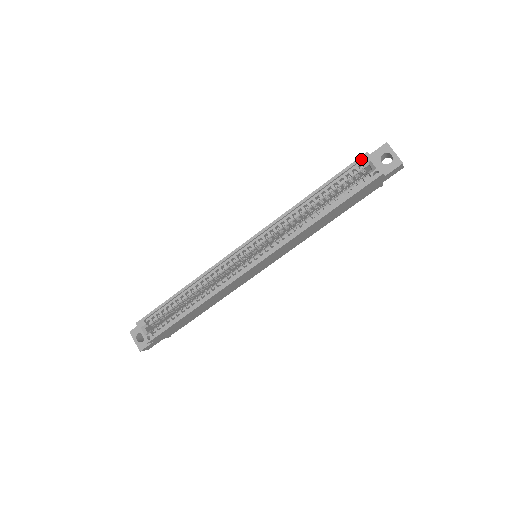
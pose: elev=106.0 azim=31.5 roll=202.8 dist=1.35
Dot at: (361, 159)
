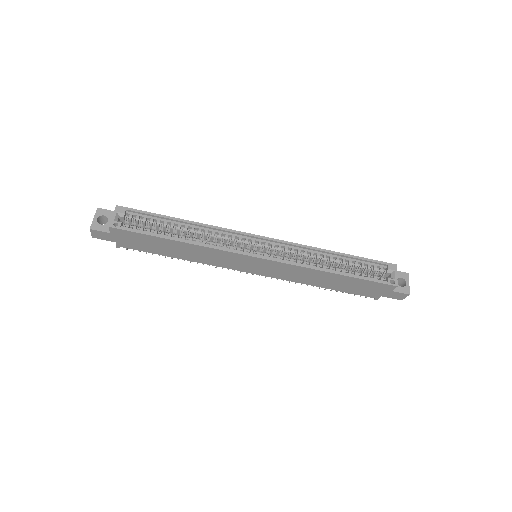
Dot at: (390, 265)
